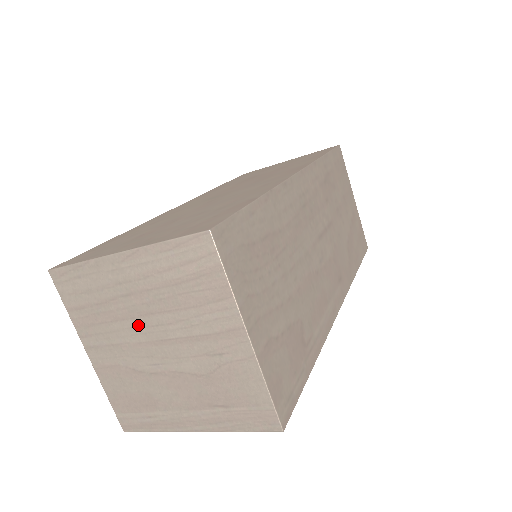
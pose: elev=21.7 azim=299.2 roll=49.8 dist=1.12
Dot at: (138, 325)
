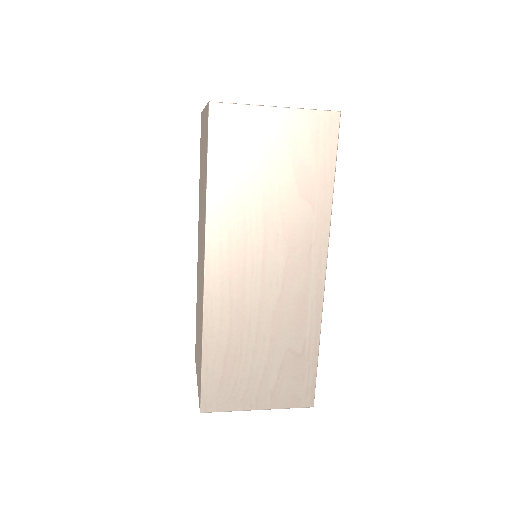
Dot at: occluded
